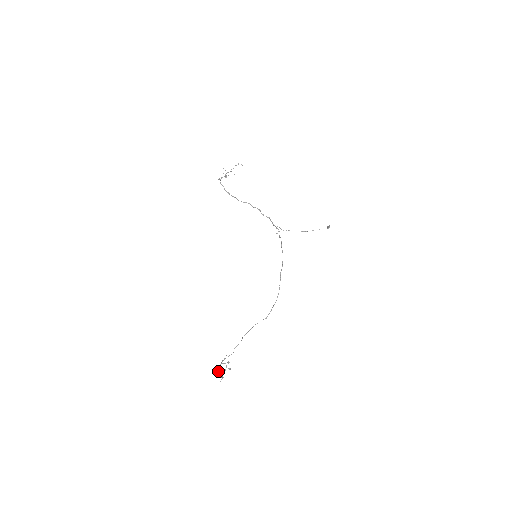
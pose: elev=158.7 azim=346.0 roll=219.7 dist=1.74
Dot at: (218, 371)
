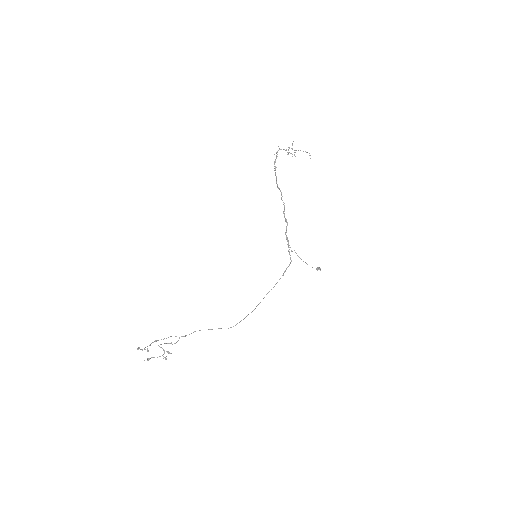
Dot at: occluded
